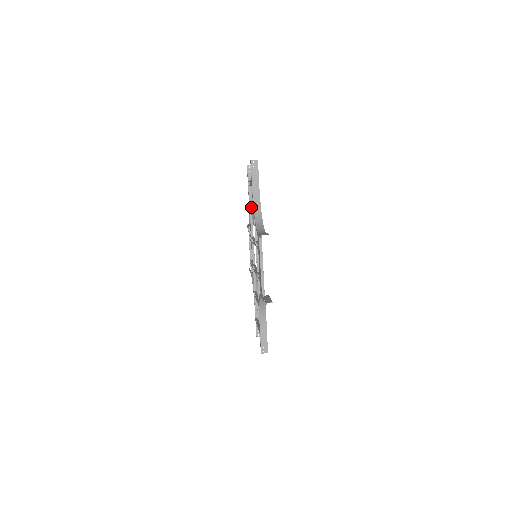
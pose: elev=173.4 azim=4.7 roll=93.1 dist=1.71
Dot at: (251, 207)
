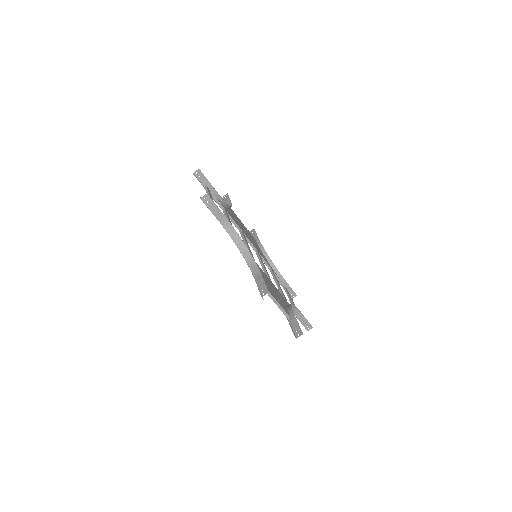
Dot at: (222, 207)
